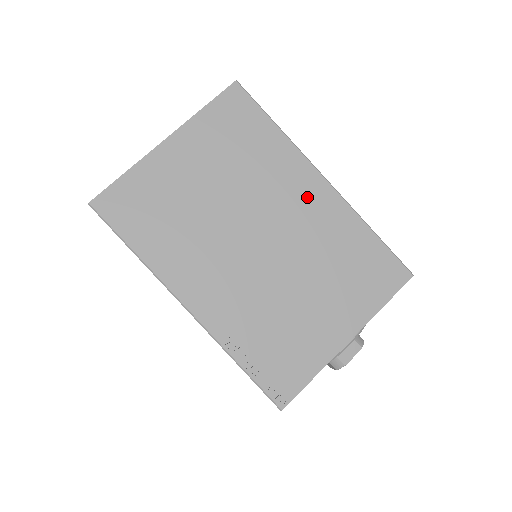
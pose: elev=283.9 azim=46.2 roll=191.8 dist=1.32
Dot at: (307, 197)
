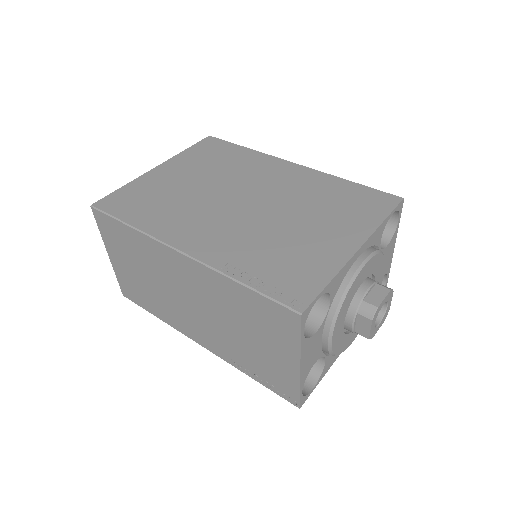
Dot at: (281, 173)
